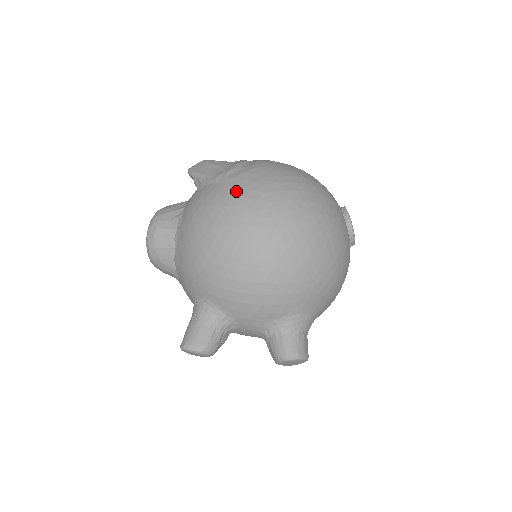
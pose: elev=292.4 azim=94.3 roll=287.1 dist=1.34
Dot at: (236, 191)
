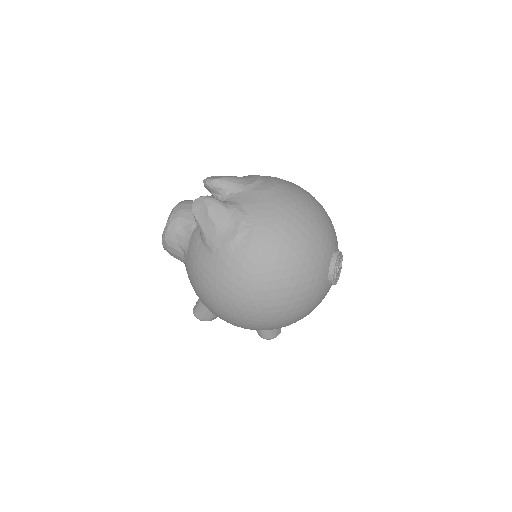
Dot at: (224, 280)
